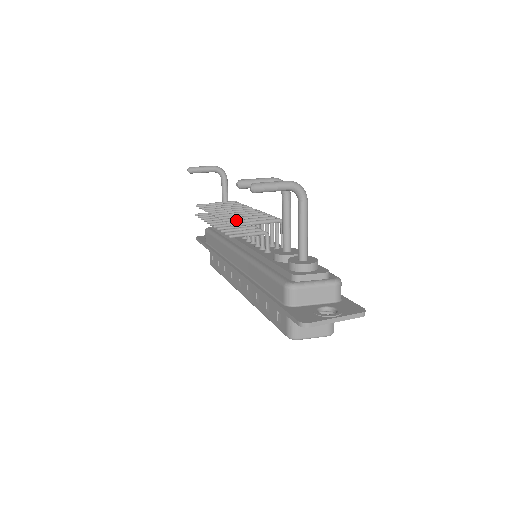
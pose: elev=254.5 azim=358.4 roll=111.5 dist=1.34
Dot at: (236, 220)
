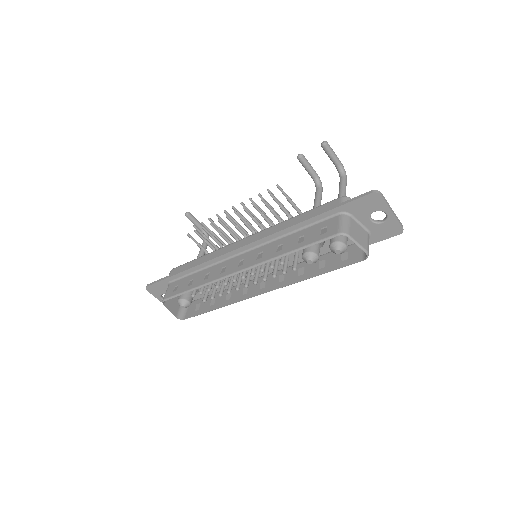
Dot at: (273, 194)
